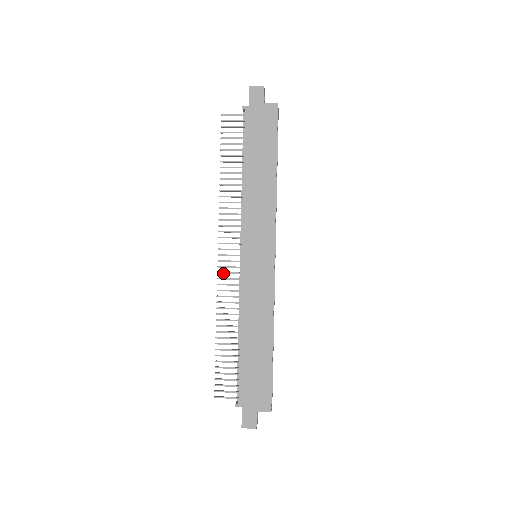
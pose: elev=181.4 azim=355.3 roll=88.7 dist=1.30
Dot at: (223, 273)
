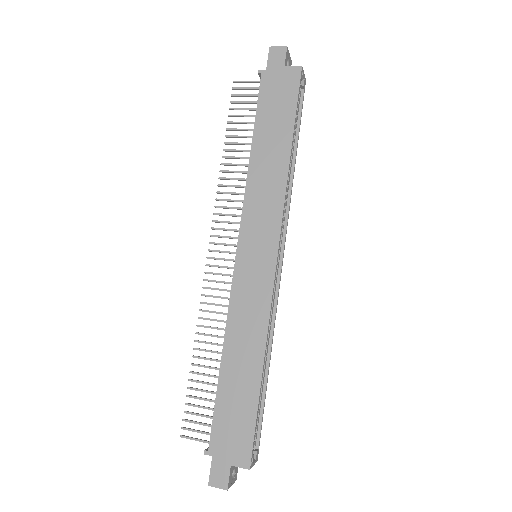
Dot at: (211, 273)
